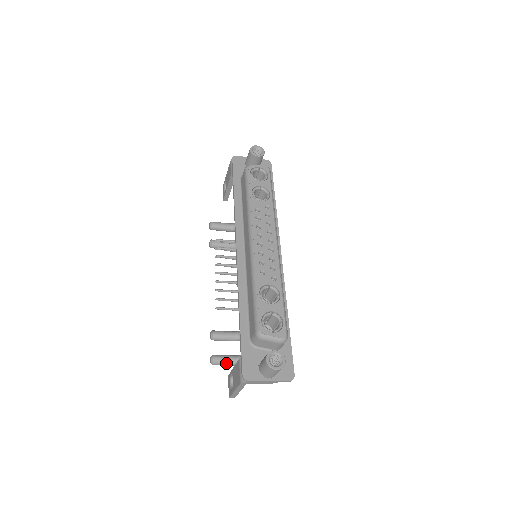
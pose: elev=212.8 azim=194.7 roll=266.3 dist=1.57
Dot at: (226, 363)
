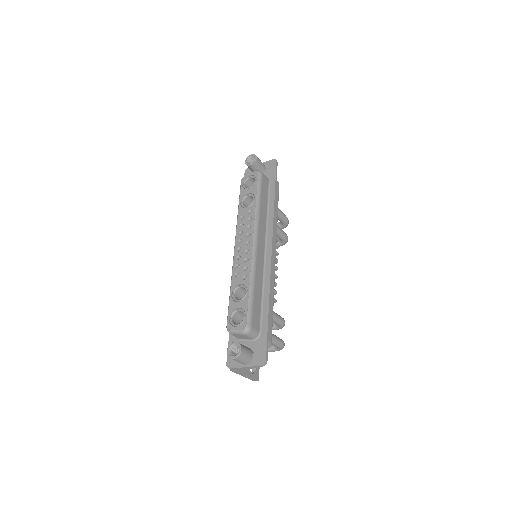
Dot at: occluded
